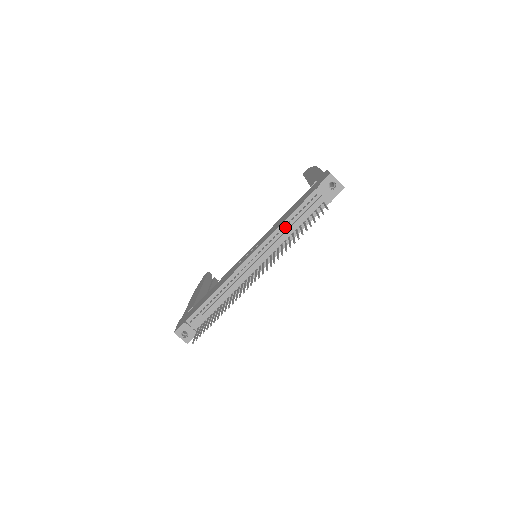
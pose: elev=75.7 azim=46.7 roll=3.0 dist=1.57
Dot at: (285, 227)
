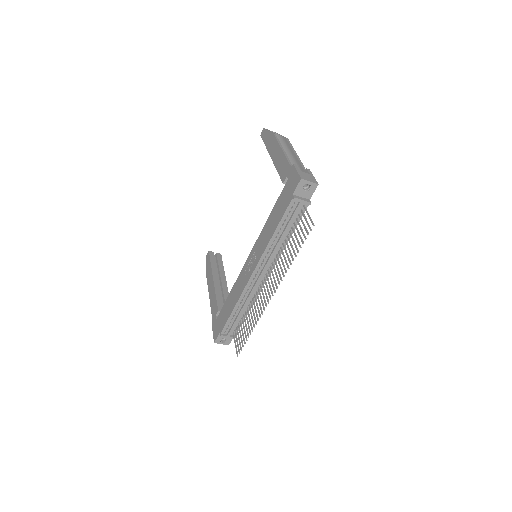
Dot at: (276, 238)
